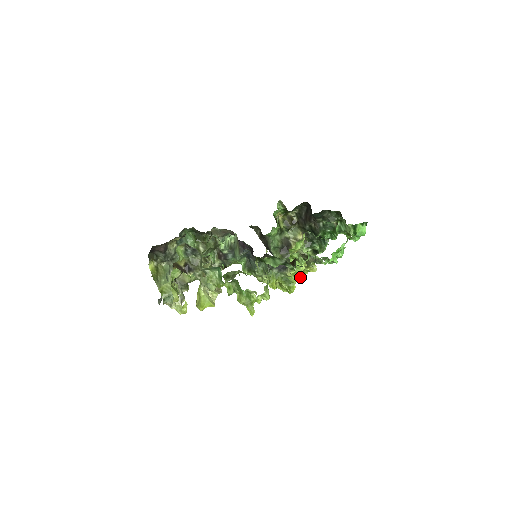
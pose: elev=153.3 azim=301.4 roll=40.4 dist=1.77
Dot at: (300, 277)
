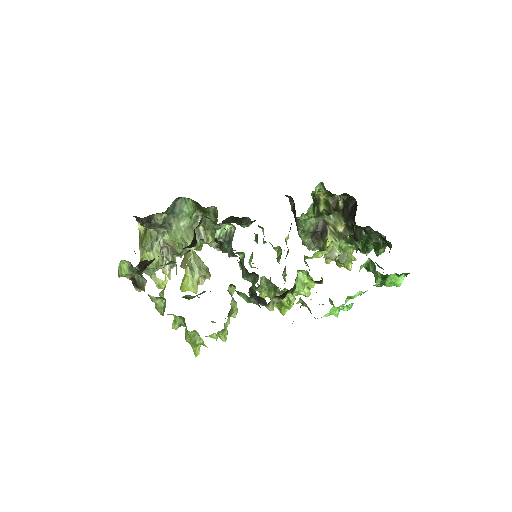
Dot at: (305, 294)
